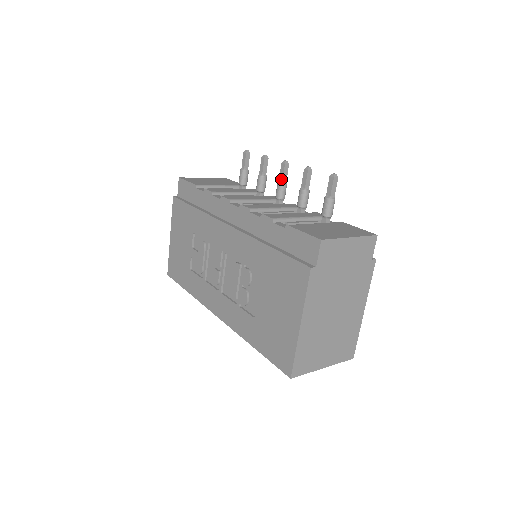
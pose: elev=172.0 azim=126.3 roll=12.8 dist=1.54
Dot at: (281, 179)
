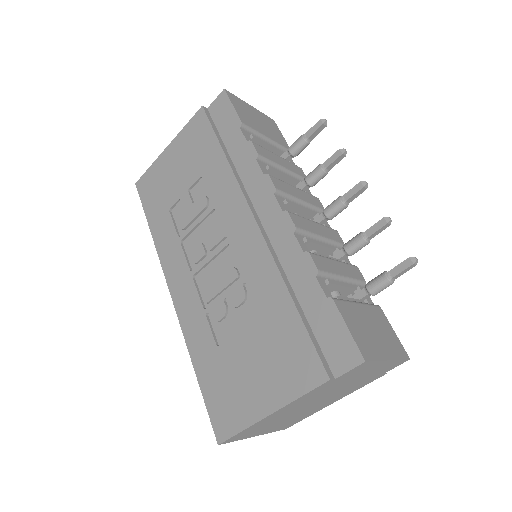
Dot at: (346, 198)
